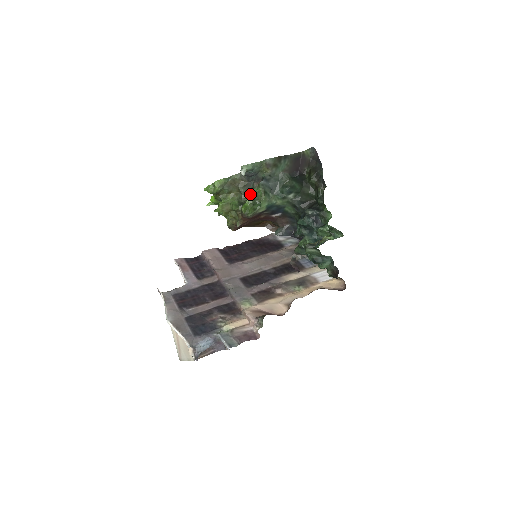
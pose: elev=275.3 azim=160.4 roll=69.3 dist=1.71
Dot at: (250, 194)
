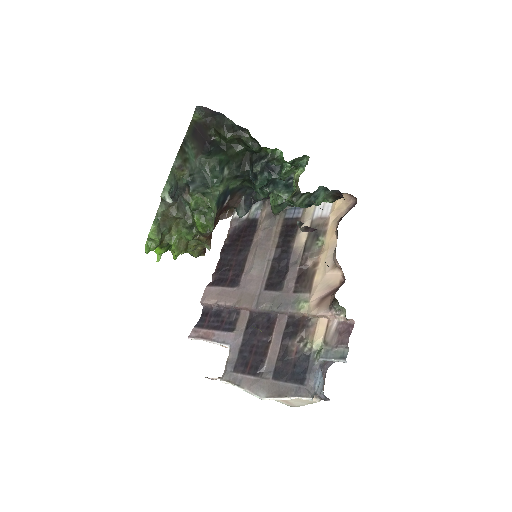
Dot at: (191, 211)
